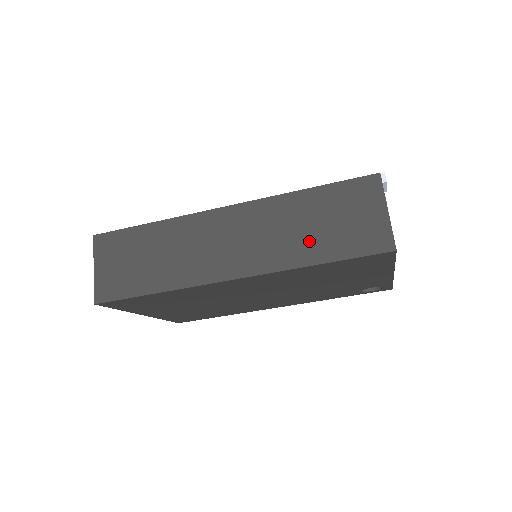
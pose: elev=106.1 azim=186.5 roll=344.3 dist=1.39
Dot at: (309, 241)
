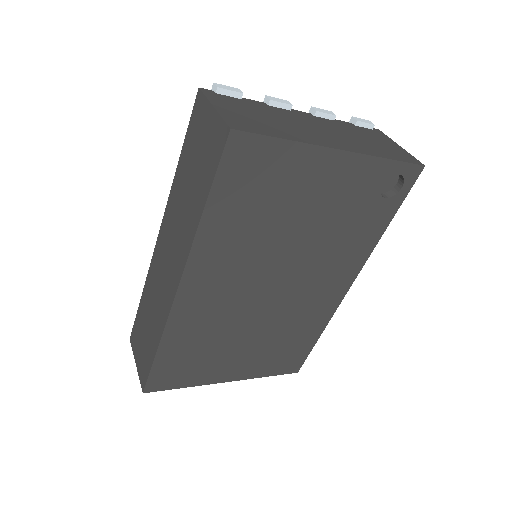
Dot at: (193, 200)
